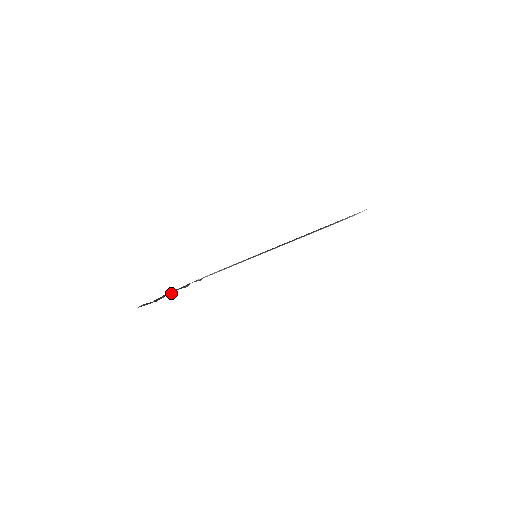
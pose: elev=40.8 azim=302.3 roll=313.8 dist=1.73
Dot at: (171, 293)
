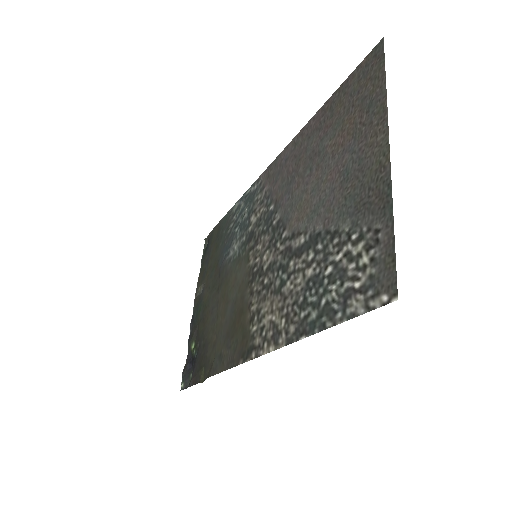
Dot at: (200, 377)
